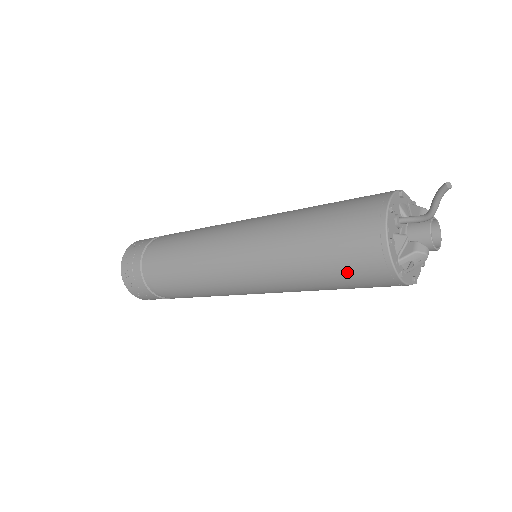
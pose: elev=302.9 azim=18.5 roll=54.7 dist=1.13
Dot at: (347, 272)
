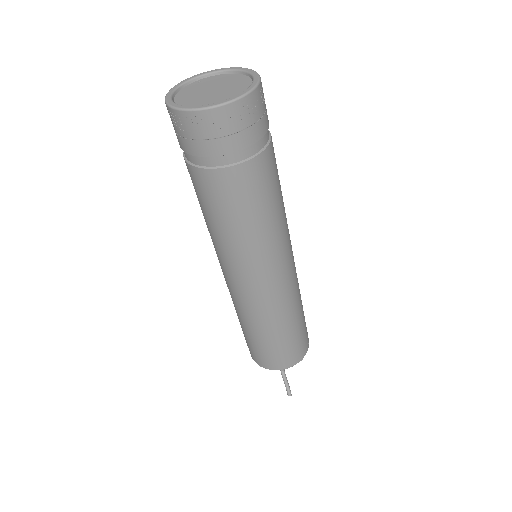
Dot at: occluded
